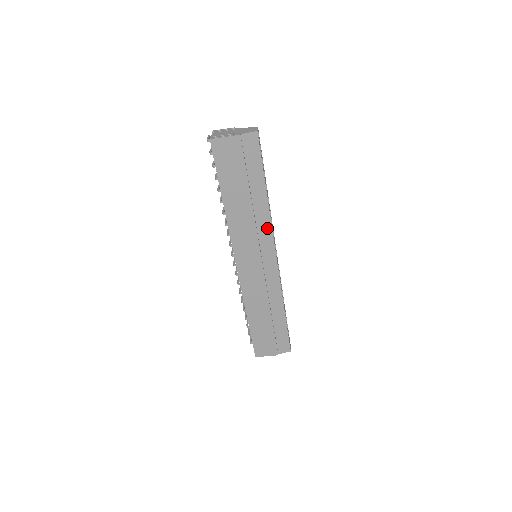
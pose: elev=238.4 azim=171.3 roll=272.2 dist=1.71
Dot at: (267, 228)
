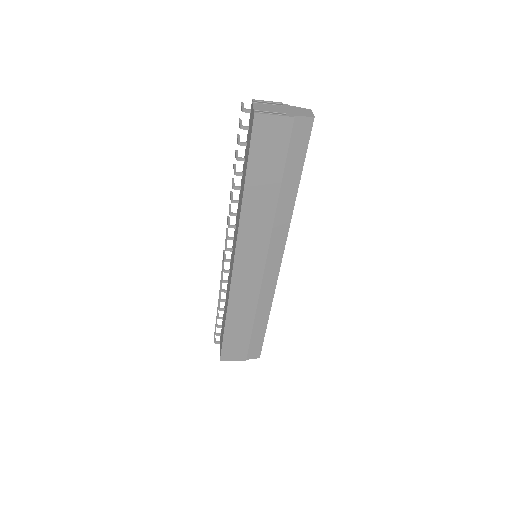
Dot at: (283, 230)
